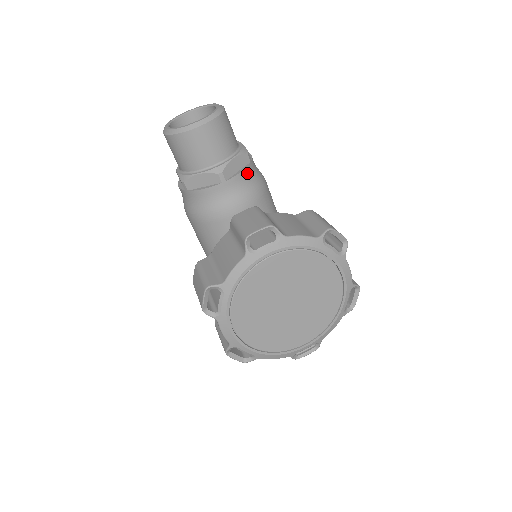
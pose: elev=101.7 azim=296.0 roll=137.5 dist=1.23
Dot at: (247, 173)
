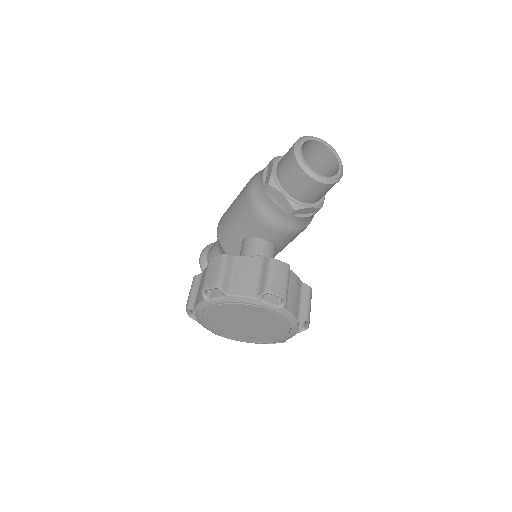
Dot at: (307, 218)
